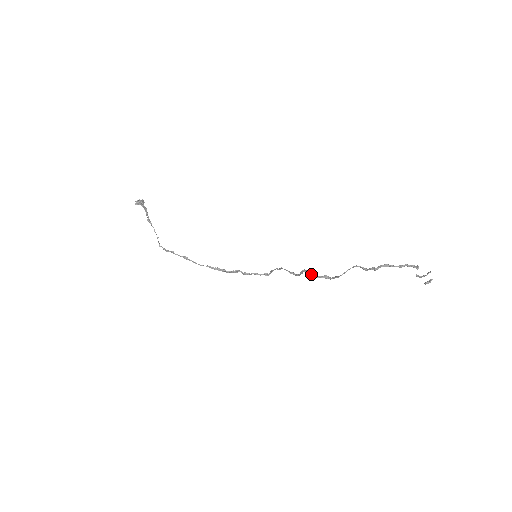
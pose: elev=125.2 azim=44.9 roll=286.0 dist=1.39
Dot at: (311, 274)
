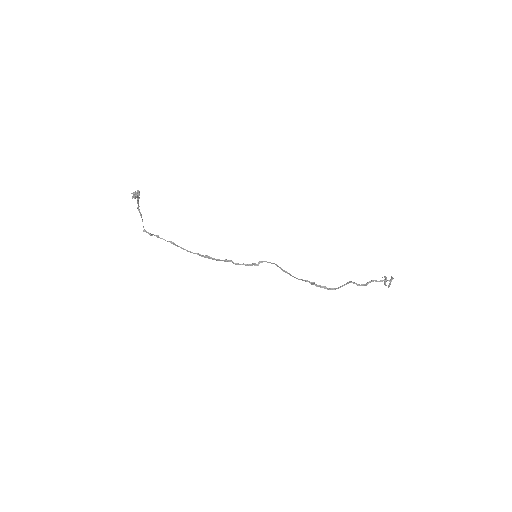
Dot at: (312, 284)
